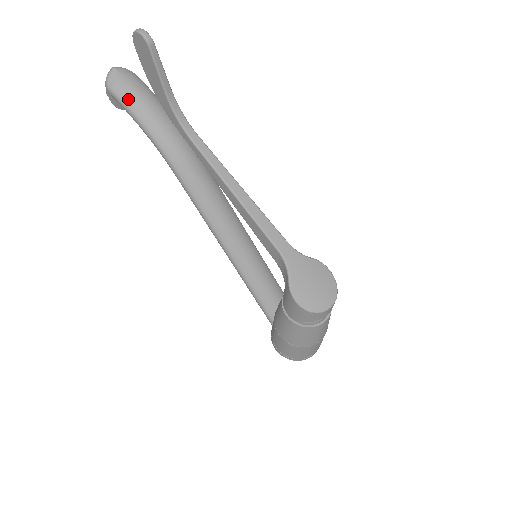
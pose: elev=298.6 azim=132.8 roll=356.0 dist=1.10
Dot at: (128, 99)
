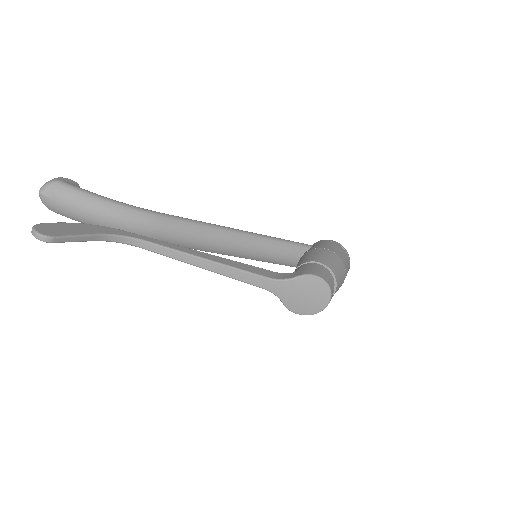
Dot at: (72, 217)
